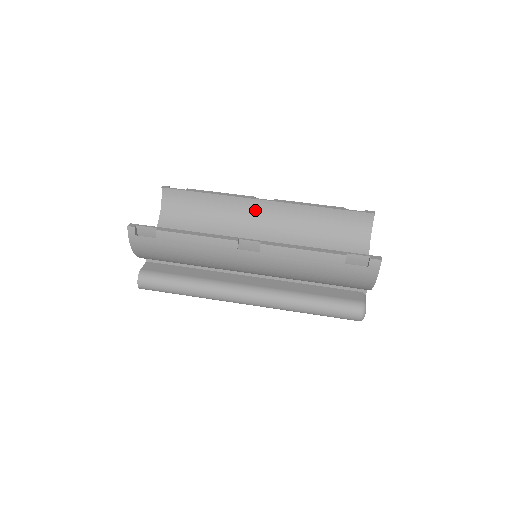
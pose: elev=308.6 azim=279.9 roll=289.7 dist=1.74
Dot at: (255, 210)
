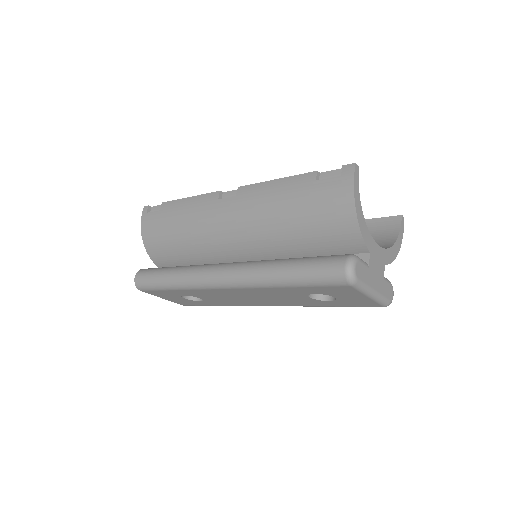
Dot at: occluded
